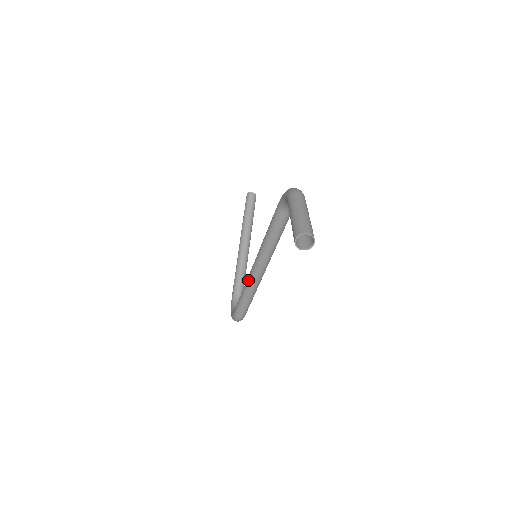
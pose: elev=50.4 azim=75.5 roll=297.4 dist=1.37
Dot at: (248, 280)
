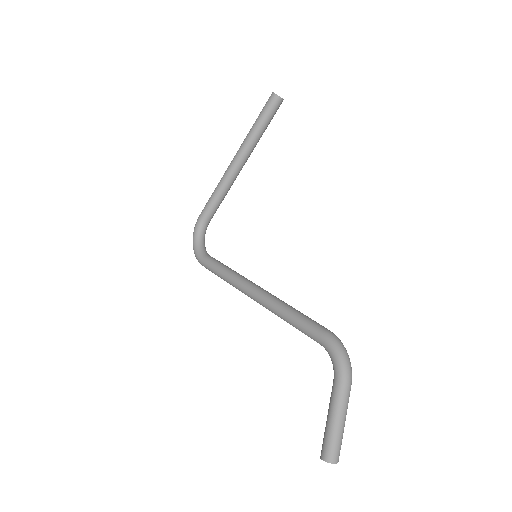
Dot at: (238, 287)
